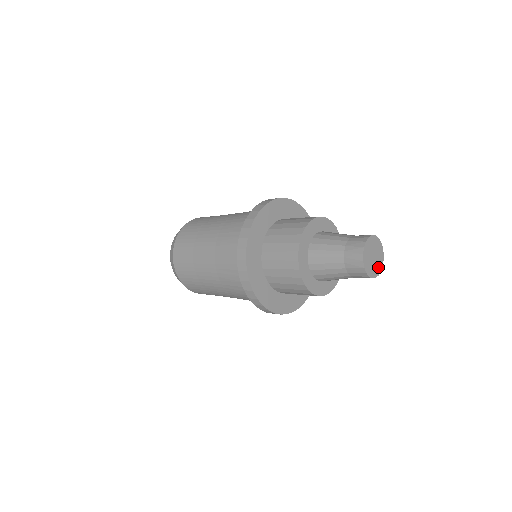
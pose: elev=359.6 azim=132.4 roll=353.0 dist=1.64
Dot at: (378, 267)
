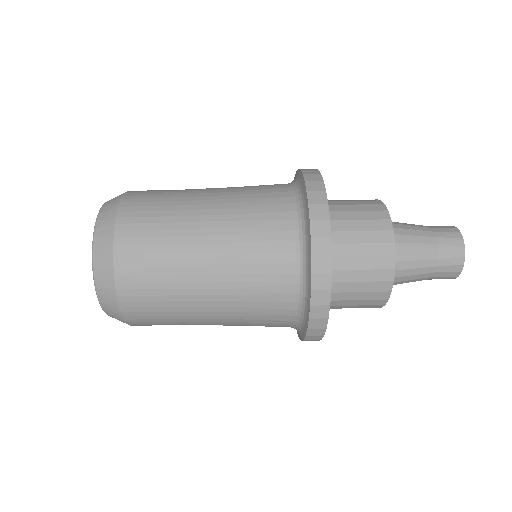
Dot at: occluded
